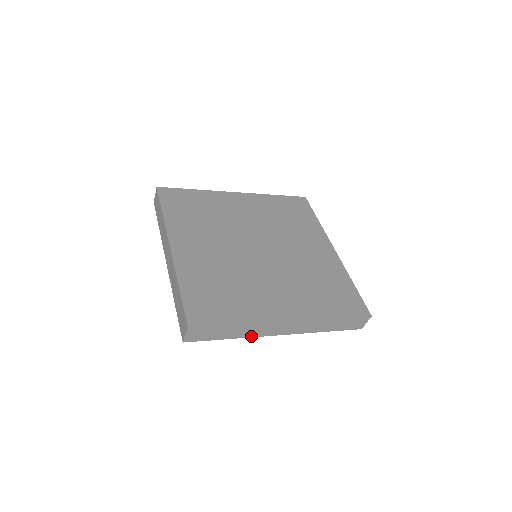
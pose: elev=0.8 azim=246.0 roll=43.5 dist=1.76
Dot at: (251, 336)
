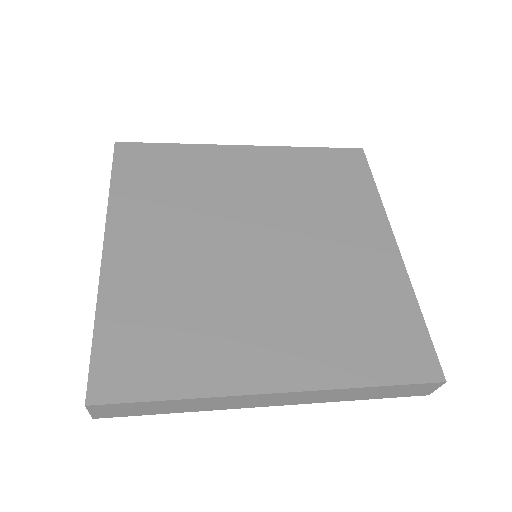
Dot at: (216, 408)
